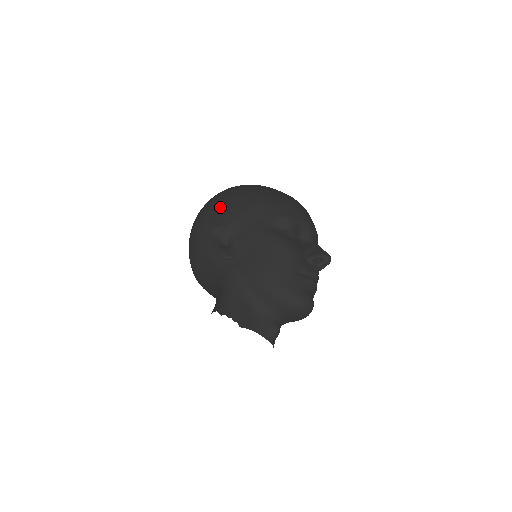
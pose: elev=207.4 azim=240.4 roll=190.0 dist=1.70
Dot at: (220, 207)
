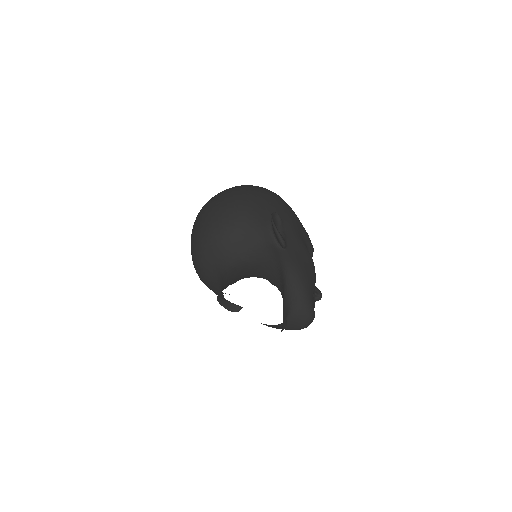
Dot at: (275, 200)
